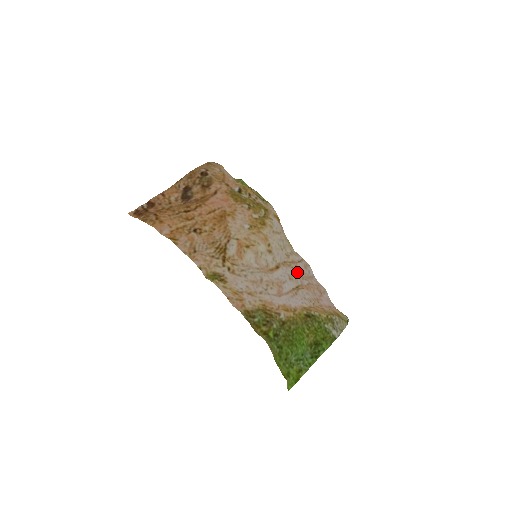
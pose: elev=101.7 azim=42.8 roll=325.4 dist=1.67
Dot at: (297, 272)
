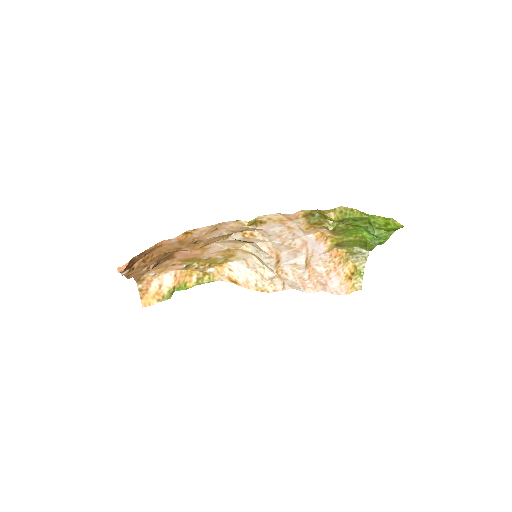
Dot at: (292, 276)
